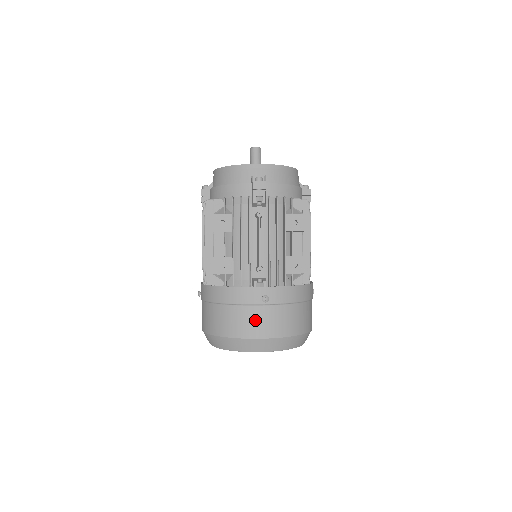
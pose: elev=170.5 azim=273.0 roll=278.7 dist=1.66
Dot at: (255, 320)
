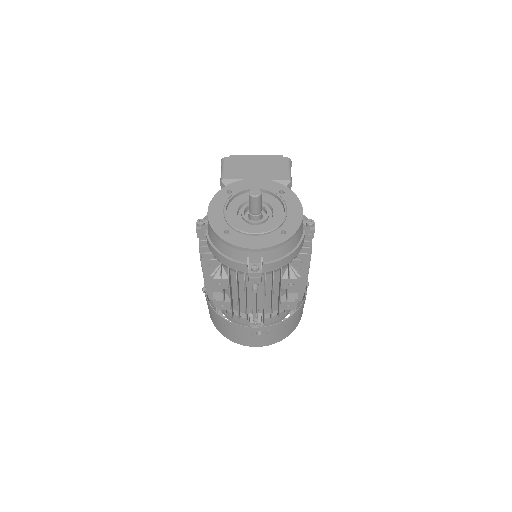
Dot at: (251, 340)
